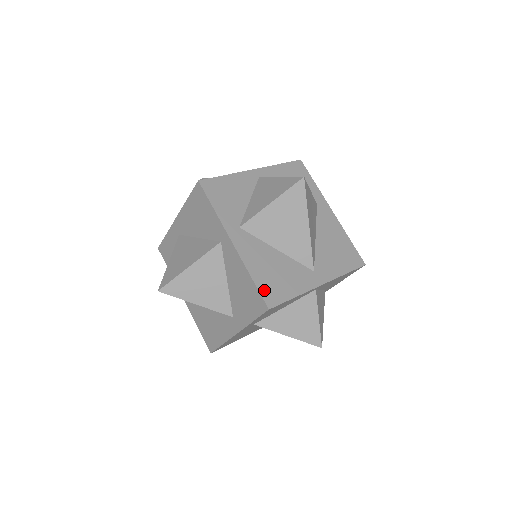
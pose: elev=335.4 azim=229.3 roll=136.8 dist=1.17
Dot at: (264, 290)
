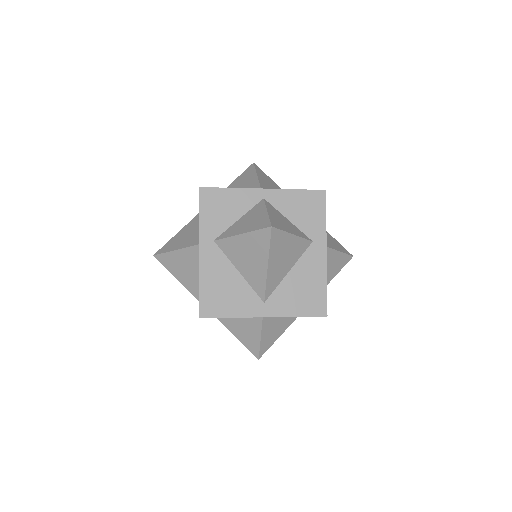
Dot at: occluded
